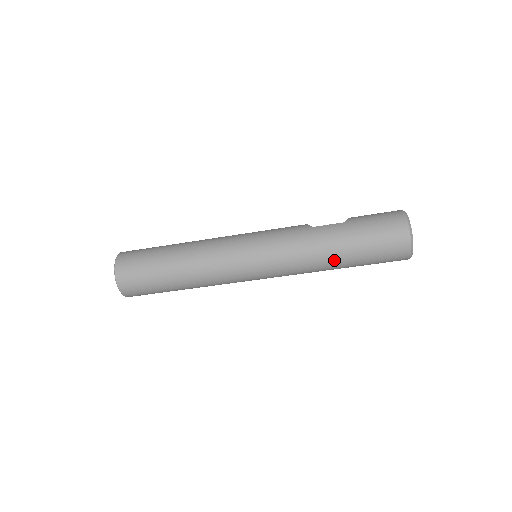
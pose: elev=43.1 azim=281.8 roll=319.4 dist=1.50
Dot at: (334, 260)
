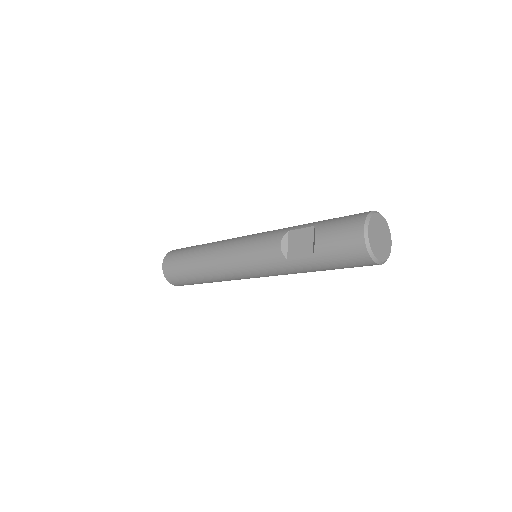
Dot at: occluded
